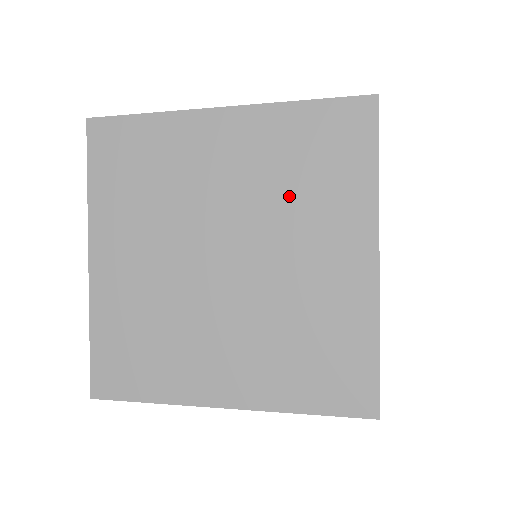
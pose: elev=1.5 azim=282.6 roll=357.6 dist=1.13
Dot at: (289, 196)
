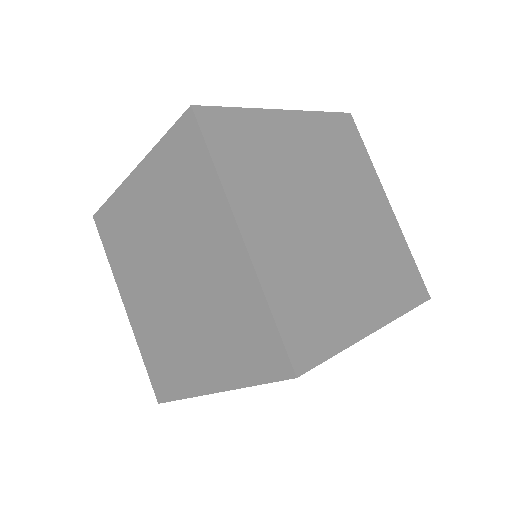
Dot at: (181, 215)
